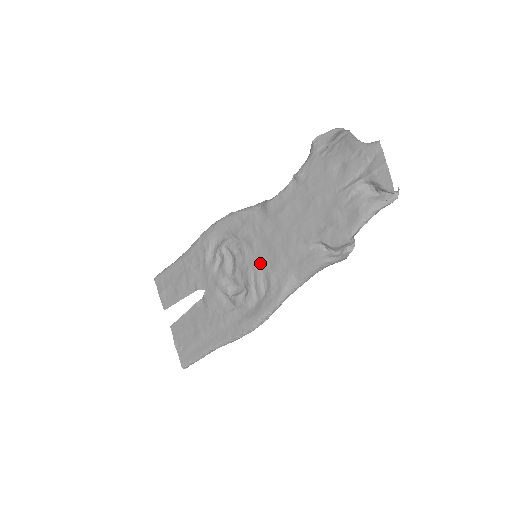
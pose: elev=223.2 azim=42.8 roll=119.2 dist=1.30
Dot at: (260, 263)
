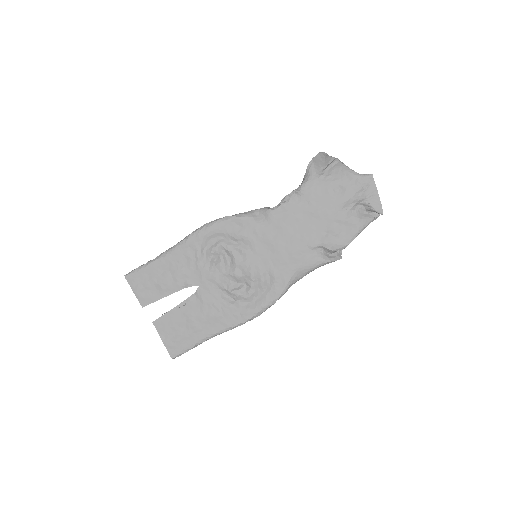
Dot at: (263, 262)
